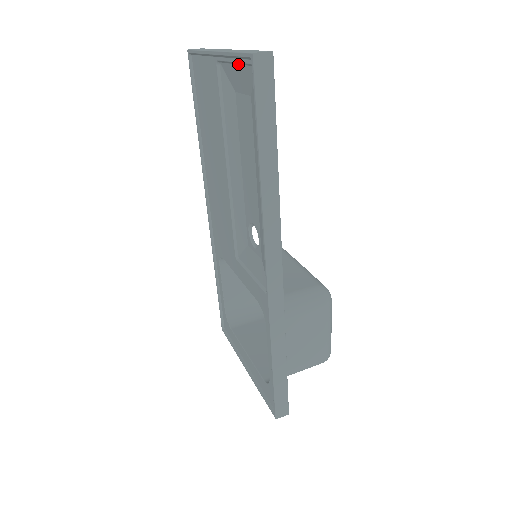
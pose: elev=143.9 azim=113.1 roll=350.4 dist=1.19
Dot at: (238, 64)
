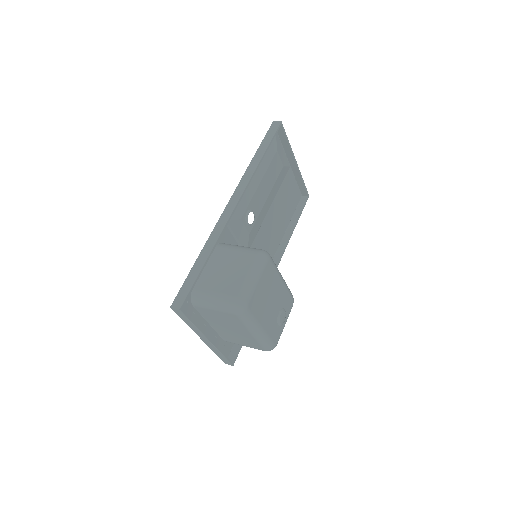
Dot at: (282, 146)
